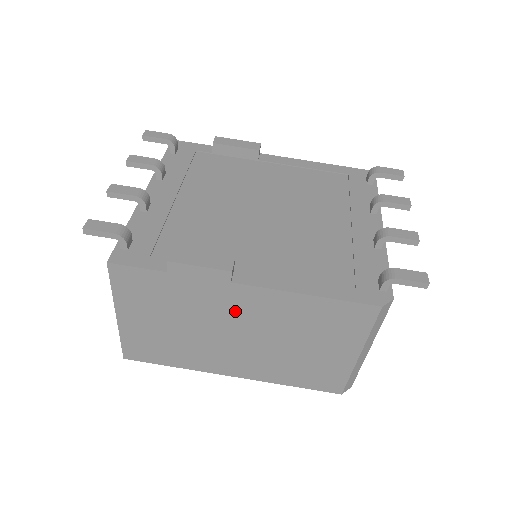
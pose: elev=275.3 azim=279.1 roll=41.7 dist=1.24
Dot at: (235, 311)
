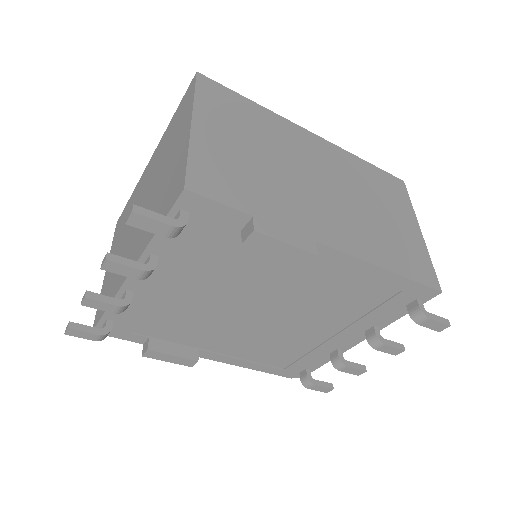
Dot at: occluded
